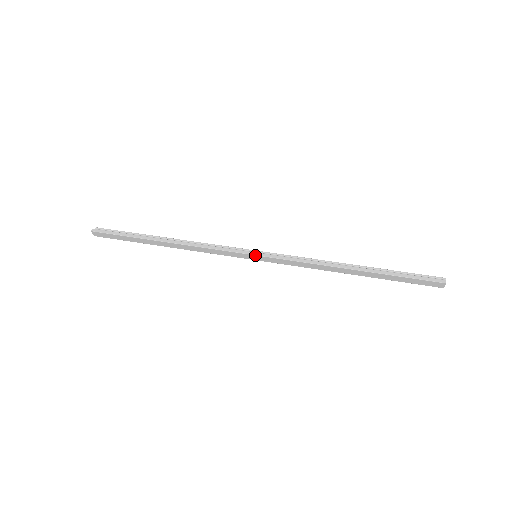
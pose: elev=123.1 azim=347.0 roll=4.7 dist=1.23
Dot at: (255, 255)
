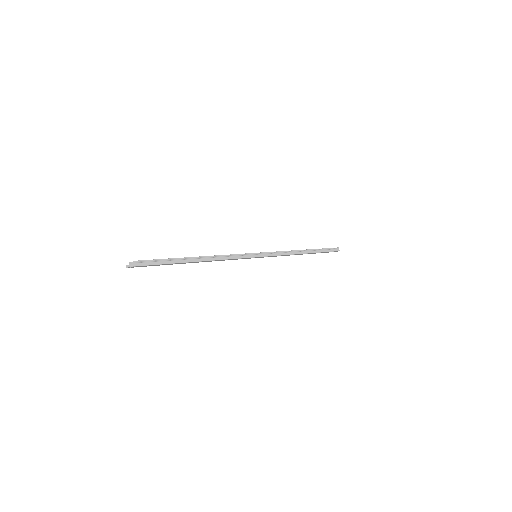
Dot at: occluded
